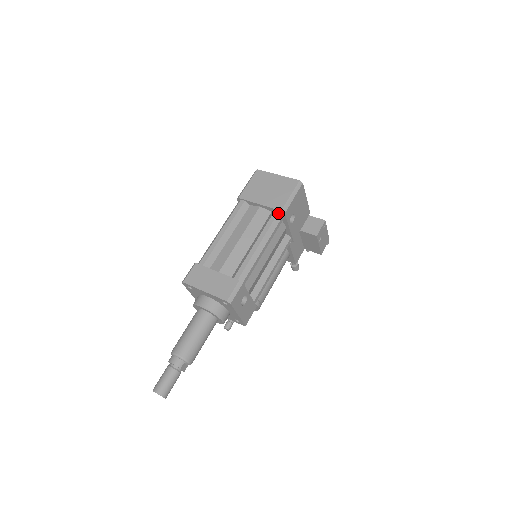
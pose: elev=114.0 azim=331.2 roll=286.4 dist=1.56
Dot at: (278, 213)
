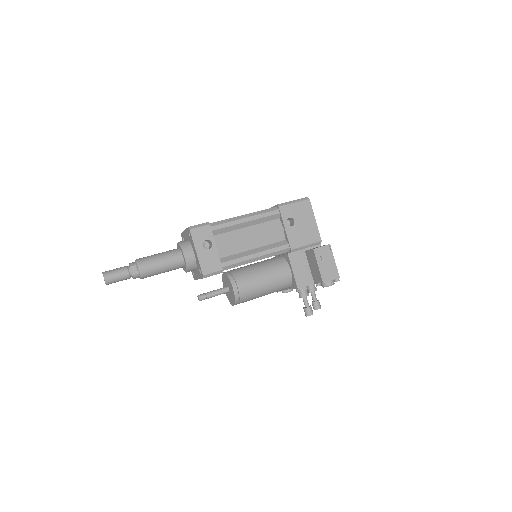
Dot at: (275, 207)
